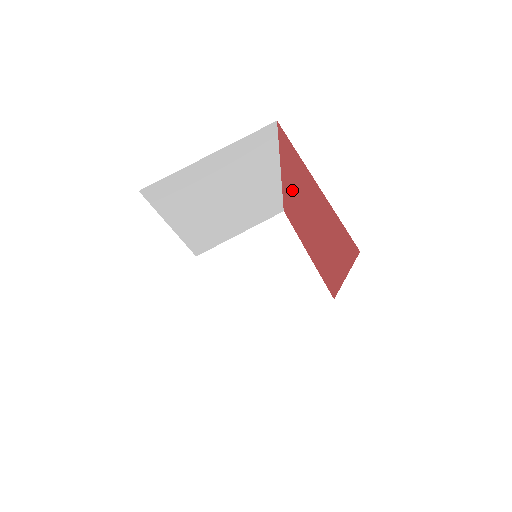
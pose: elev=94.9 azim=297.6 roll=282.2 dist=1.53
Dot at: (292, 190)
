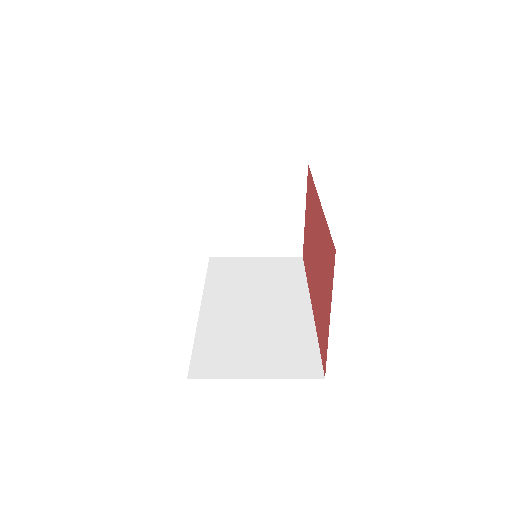
Dot at: (319, 226)
